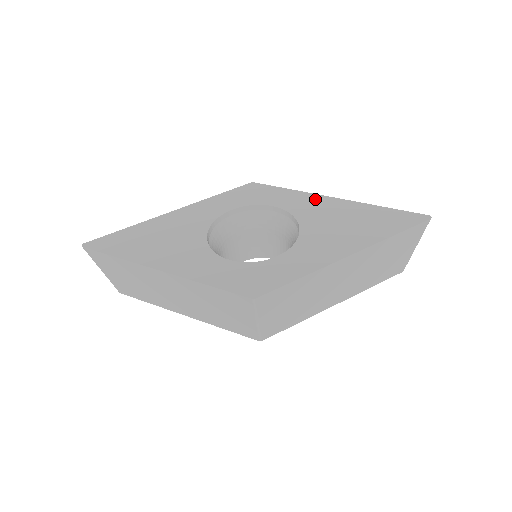
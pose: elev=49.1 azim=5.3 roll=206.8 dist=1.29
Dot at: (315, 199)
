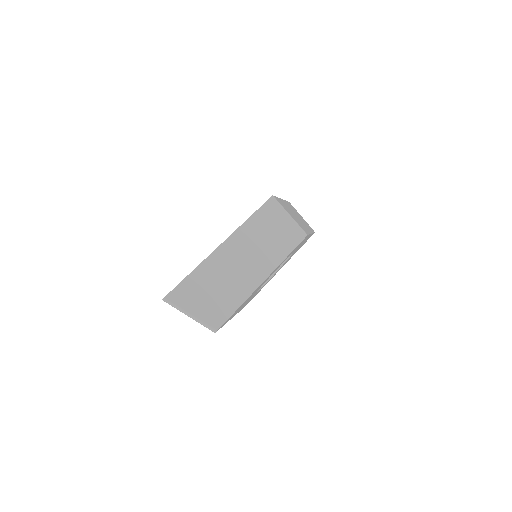
Dot at: occluded
